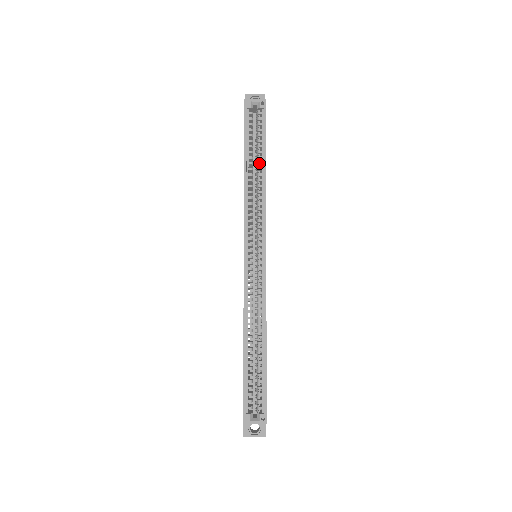
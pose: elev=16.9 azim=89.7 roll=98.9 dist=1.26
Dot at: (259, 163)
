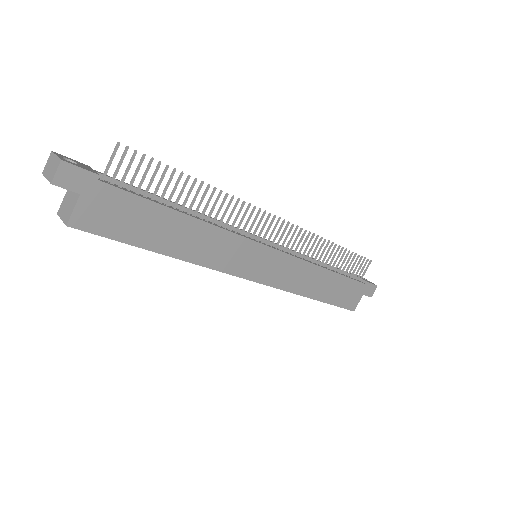
Dot at: occluded
